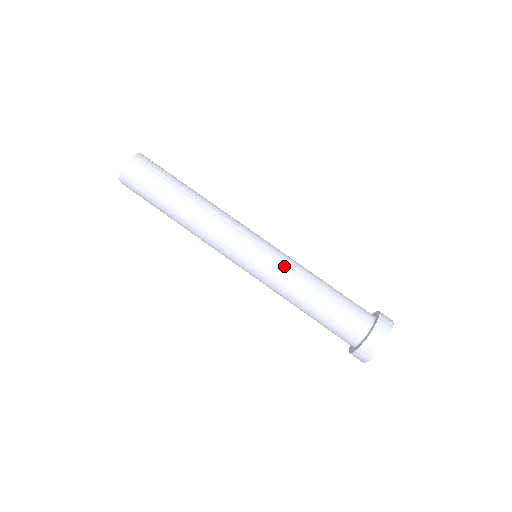
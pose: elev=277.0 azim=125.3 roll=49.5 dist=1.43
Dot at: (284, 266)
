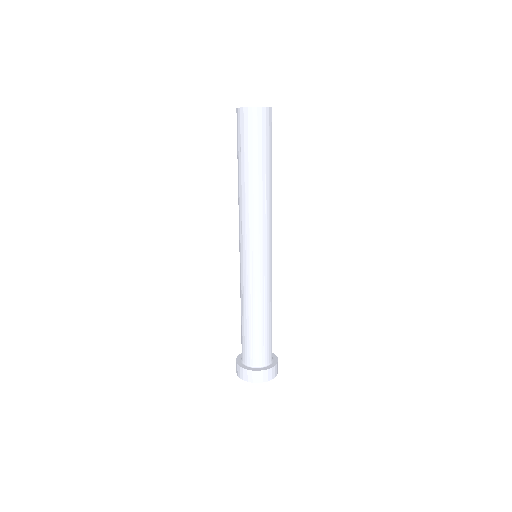
Dot at: (271, 283)
